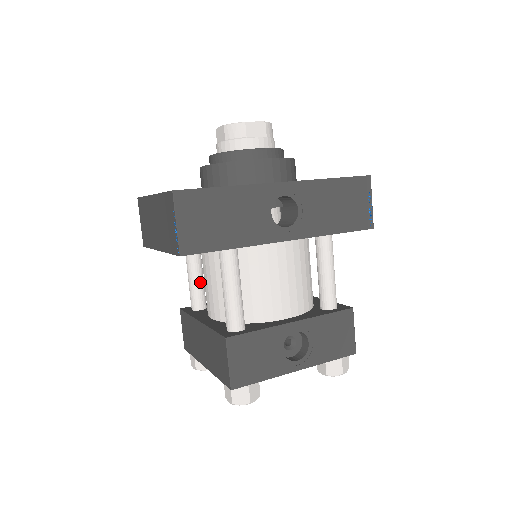
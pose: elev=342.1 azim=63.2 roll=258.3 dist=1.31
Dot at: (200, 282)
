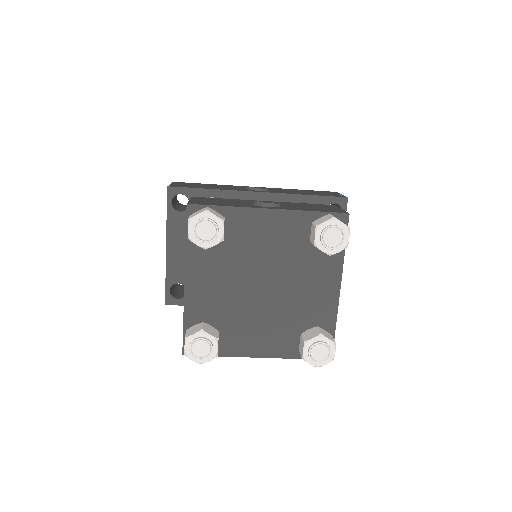
Dot at: occluded
